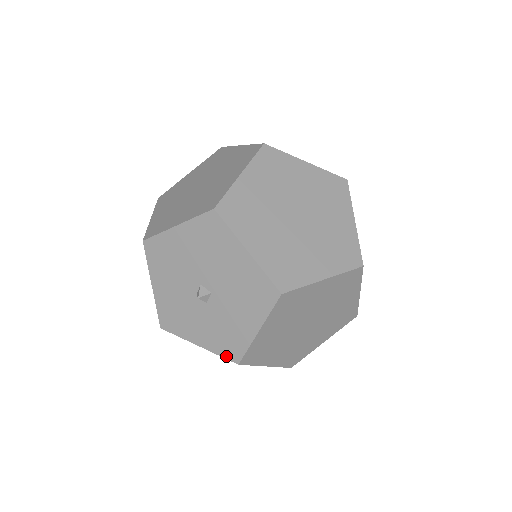
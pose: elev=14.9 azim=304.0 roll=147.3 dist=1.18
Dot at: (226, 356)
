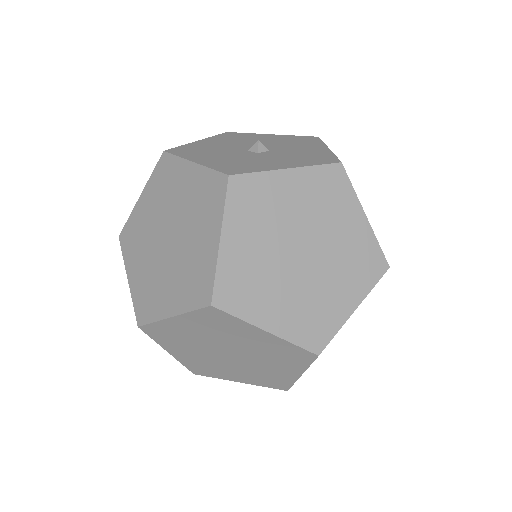
Dot at: occluded
